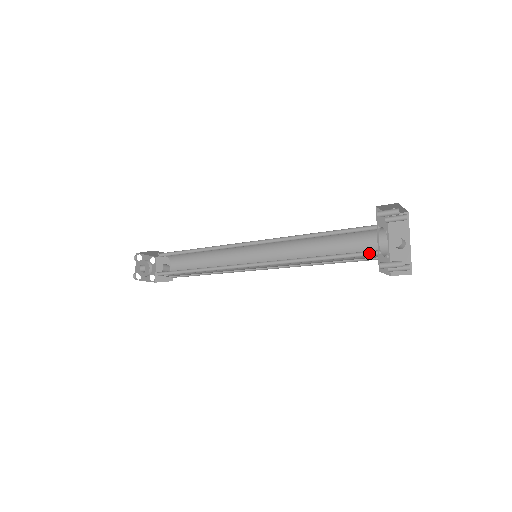
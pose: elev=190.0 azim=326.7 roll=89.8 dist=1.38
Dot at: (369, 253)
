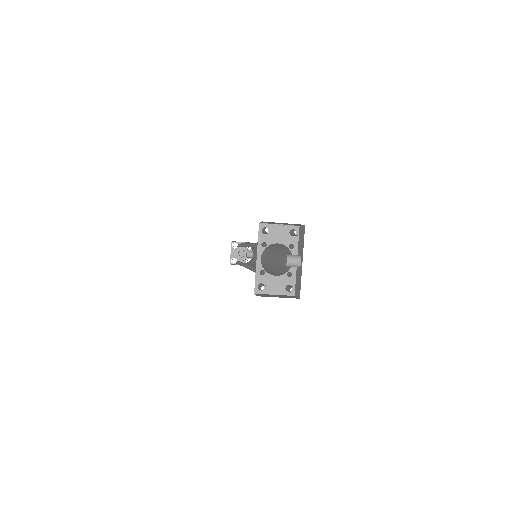
Dot at: (263, 271)
